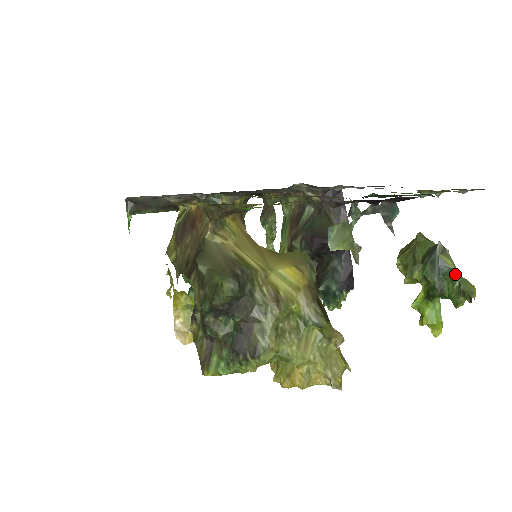
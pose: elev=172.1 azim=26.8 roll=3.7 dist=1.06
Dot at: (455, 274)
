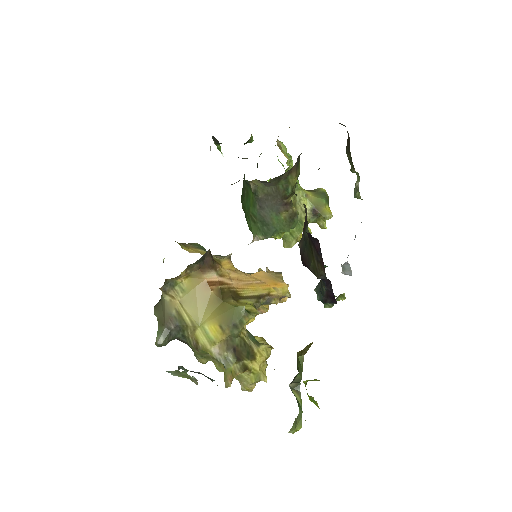
Dot at: (299, 406)
